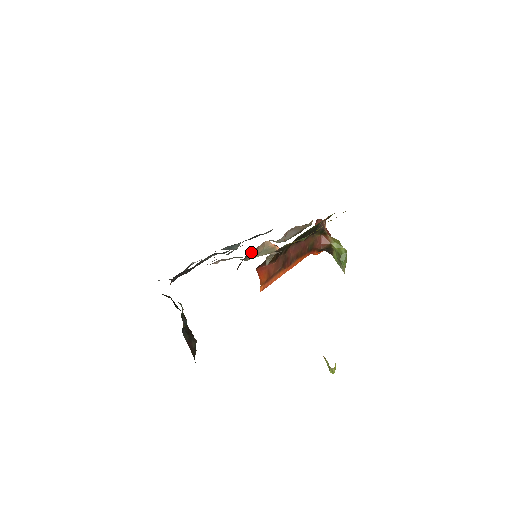
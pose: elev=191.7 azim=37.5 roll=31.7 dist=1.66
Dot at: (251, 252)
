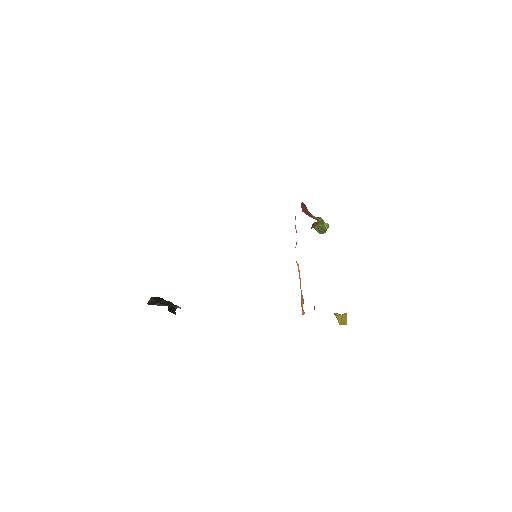
Dot at: occluded
